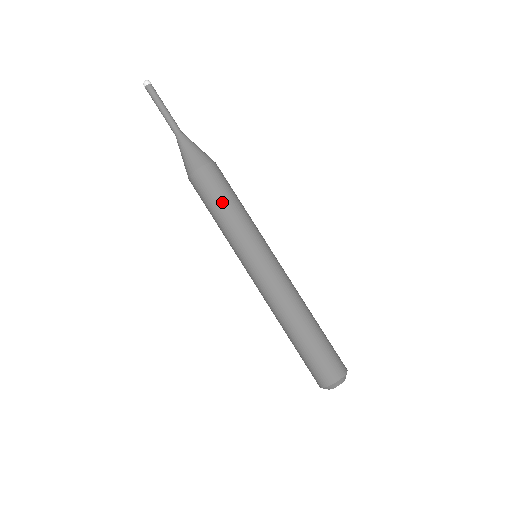
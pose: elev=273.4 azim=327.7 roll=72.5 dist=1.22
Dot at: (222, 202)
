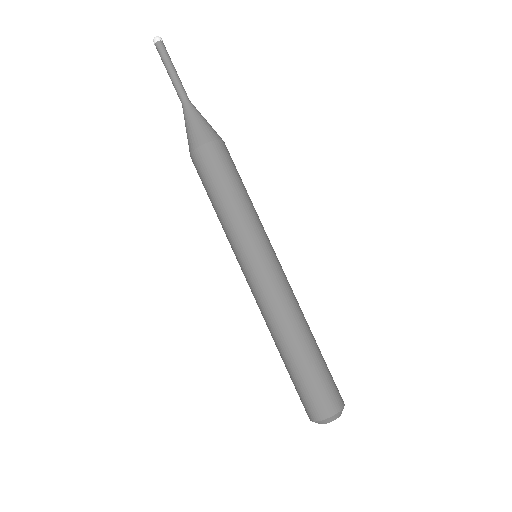
Dot at: (235, 184)
